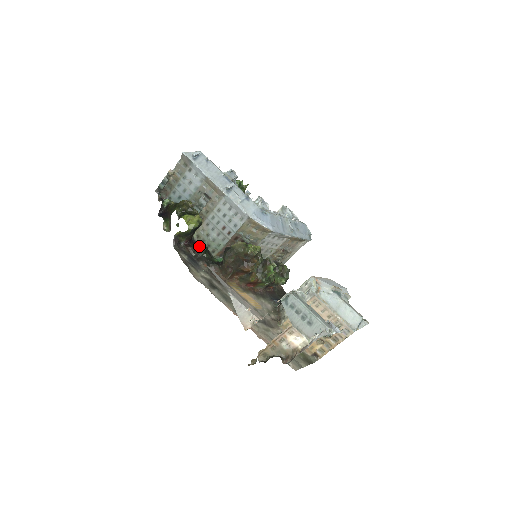
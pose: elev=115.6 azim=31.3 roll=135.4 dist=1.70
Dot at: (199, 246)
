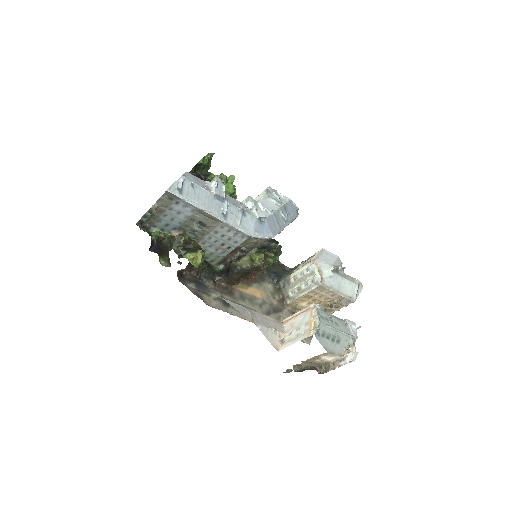
Dot at: (200, 266)
